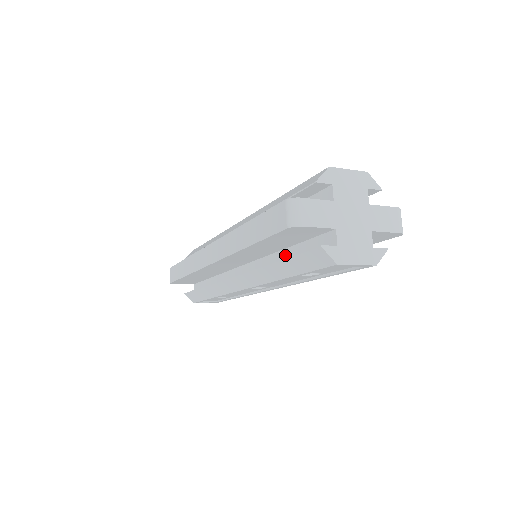
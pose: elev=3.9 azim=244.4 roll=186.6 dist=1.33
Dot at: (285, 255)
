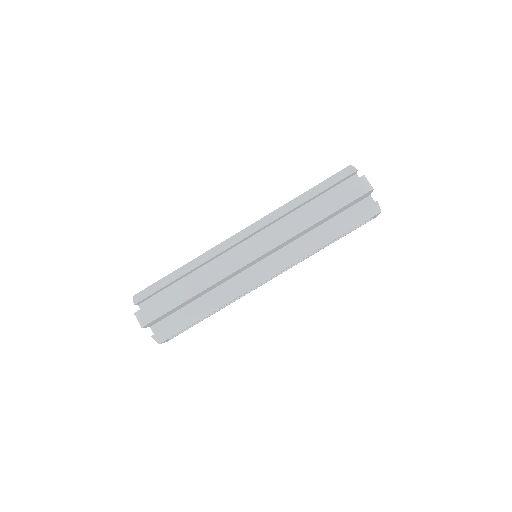
Dot at: (322, 229)
